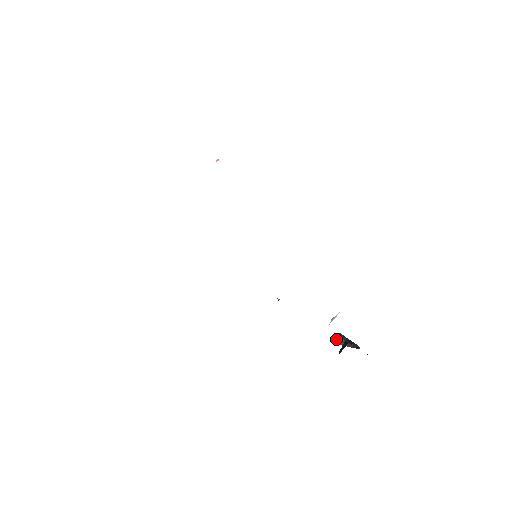
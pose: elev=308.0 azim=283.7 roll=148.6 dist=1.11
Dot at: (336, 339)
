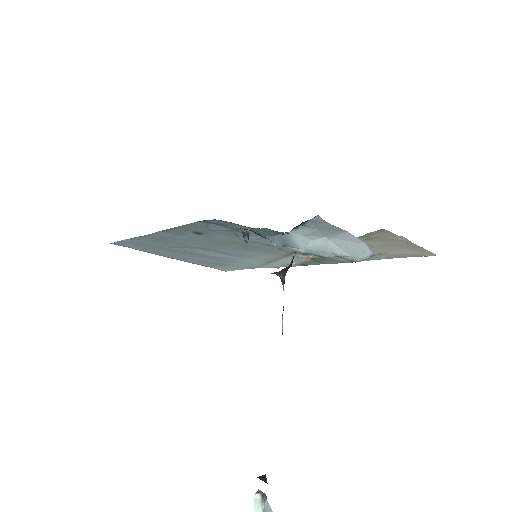
Dot at: occluded
